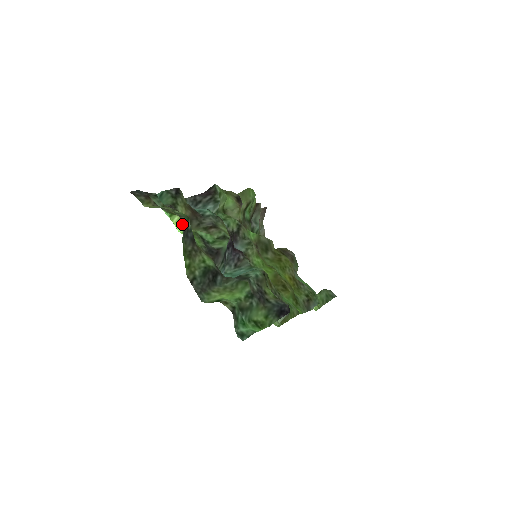
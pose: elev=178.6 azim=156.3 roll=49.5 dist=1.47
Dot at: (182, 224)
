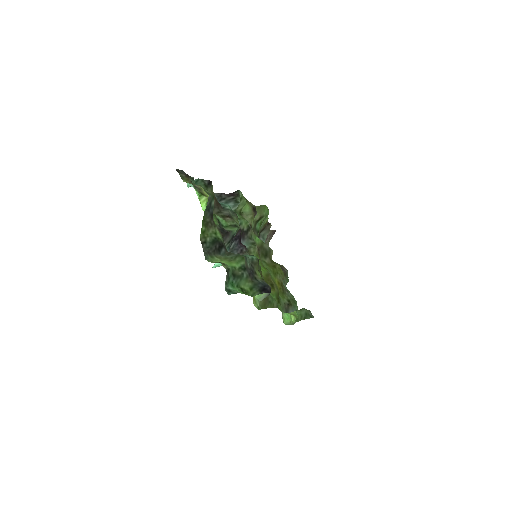
Dot at: (208, 200)
